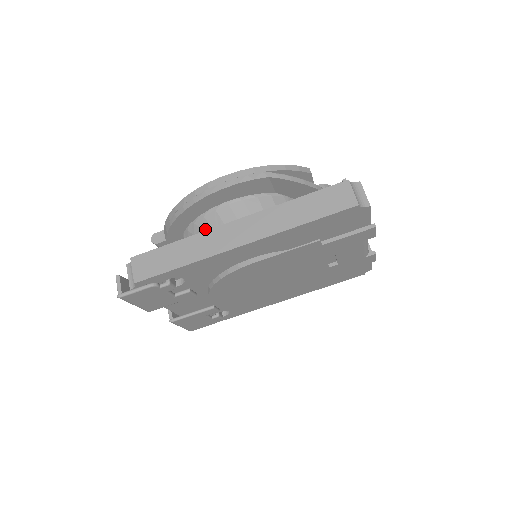
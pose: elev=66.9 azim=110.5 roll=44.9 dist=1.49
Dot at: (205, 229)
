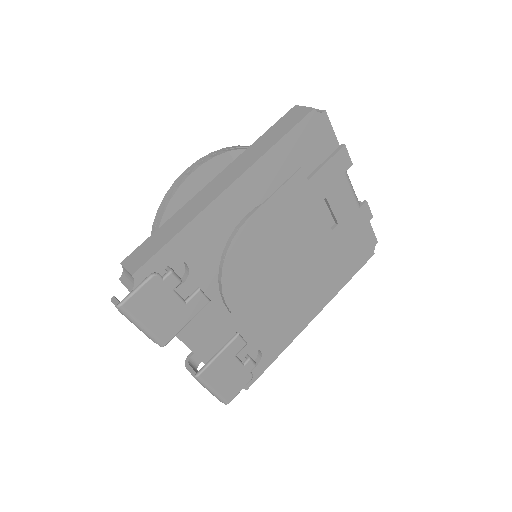
Dot at: occluded
